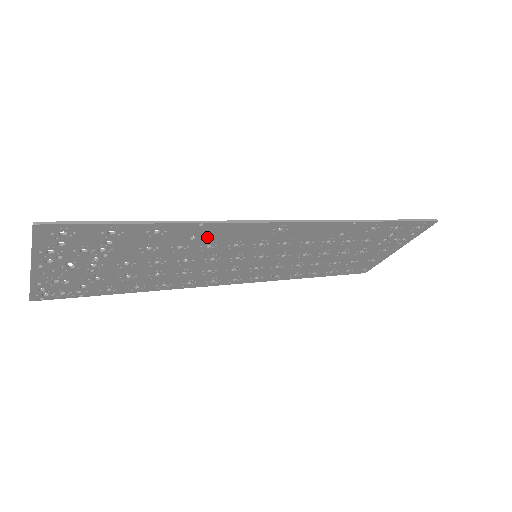
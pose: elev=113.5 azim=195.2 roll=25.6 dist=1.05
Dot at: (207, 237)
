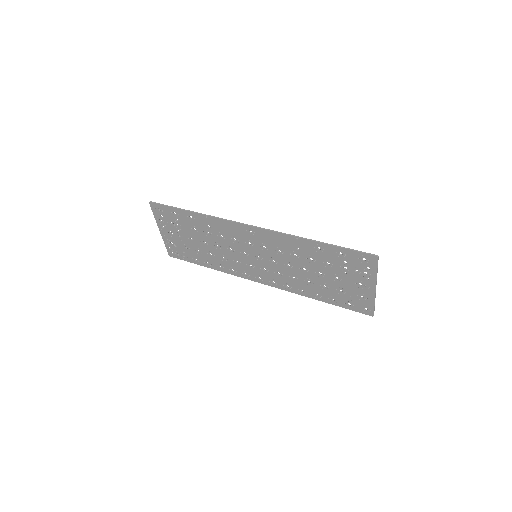
Dot at: (216, 228)
